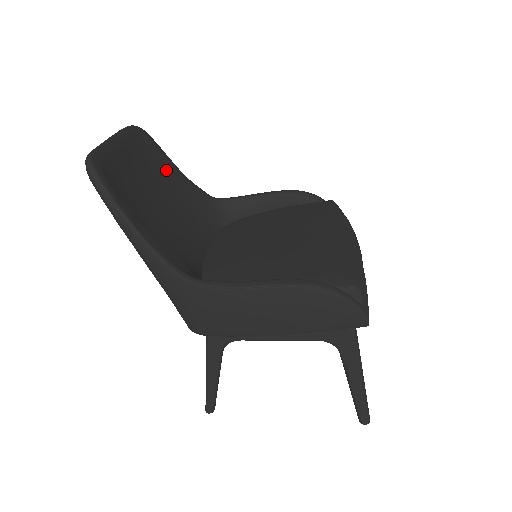
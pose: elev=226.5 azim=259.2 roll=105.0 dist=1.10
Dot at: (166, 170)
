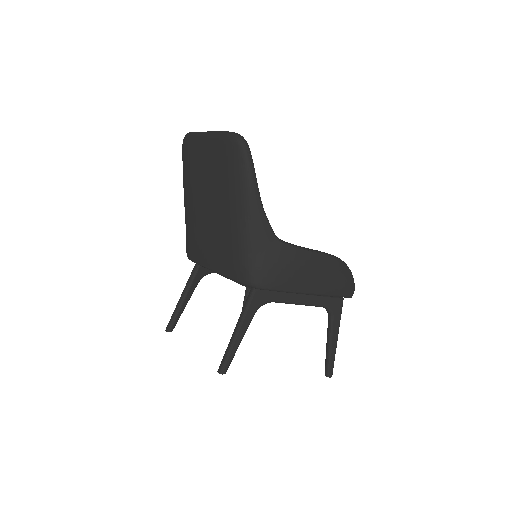
Dot at: occluded
